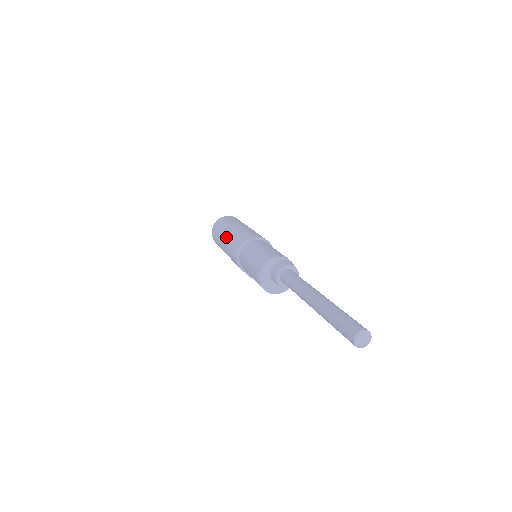
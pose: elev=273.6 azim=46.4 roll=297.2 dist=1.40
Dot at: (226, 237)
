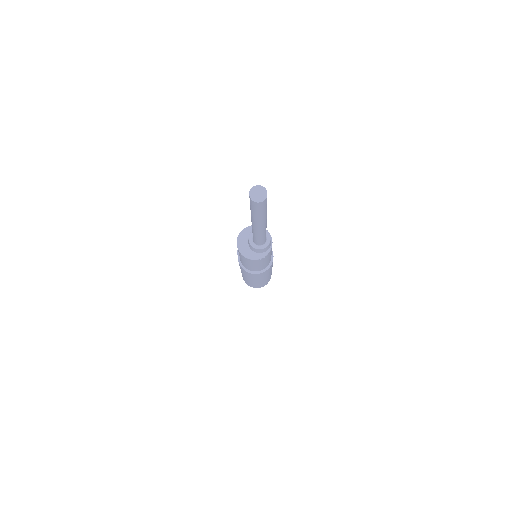
Dot at: occluded
